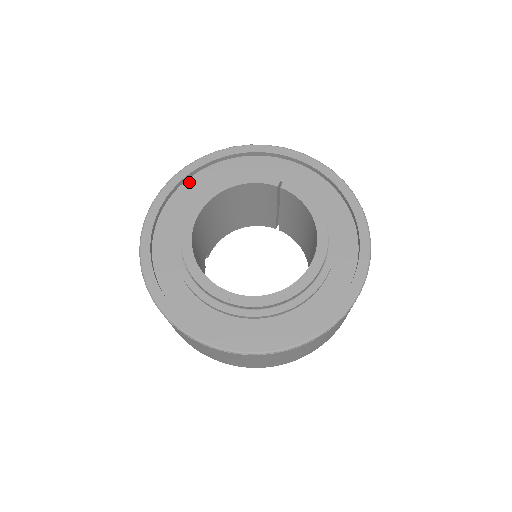
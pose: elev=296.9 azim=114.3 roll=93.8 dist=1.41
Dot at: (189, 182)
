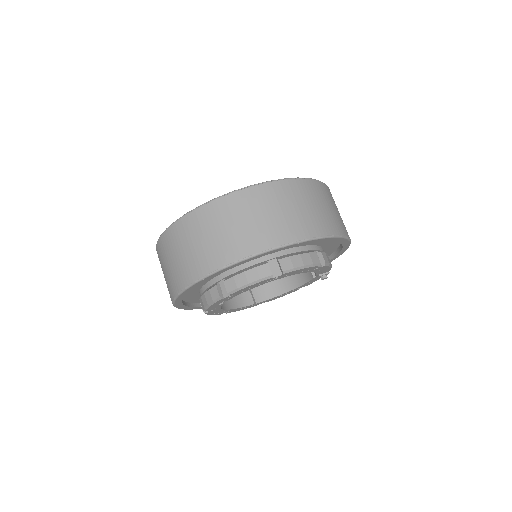
Dot at: occluded
